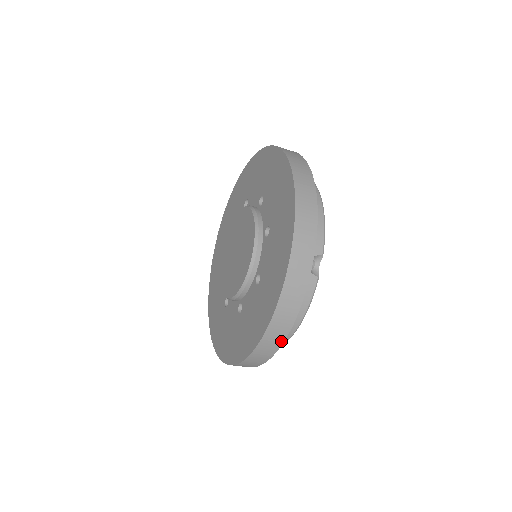
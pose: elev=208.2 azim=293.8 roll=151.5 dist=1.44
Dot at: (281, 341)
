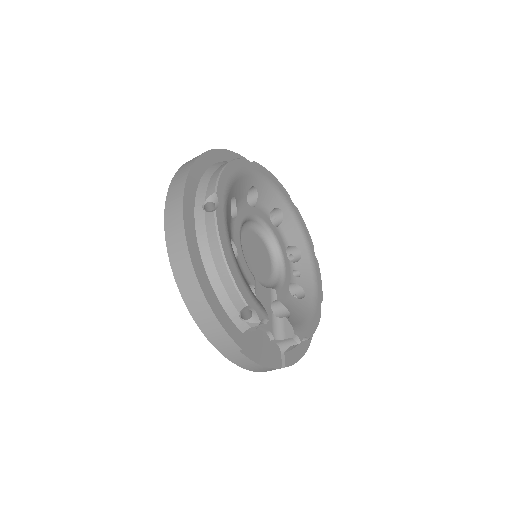
Dot at: (198, 287)
